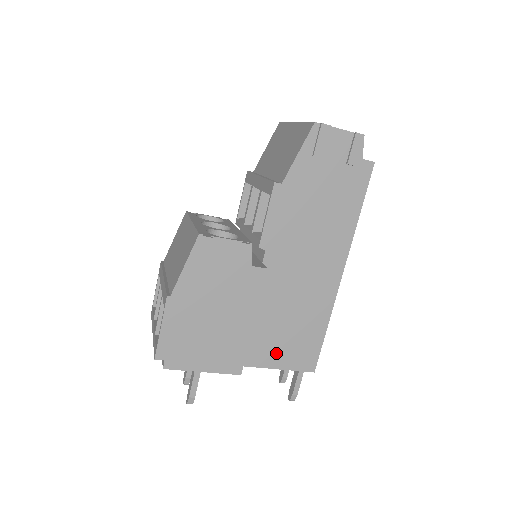
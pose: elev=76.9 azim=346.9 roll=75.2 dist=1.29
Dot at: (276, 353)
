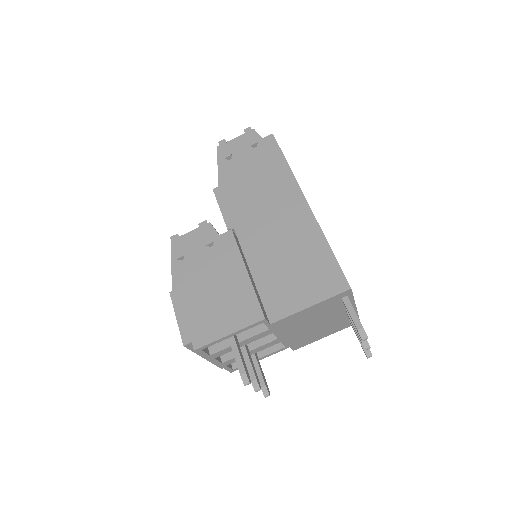
Dot at: (298, 293)
